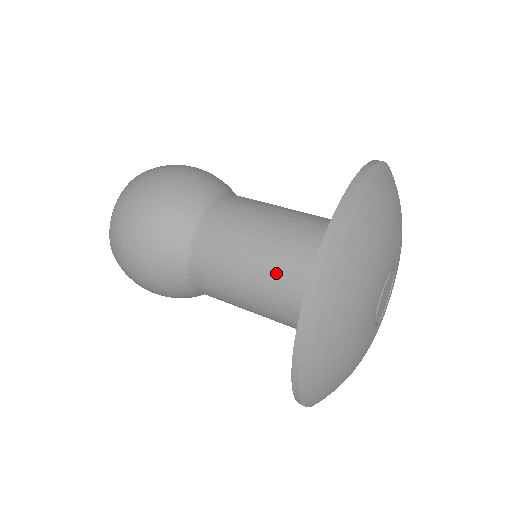
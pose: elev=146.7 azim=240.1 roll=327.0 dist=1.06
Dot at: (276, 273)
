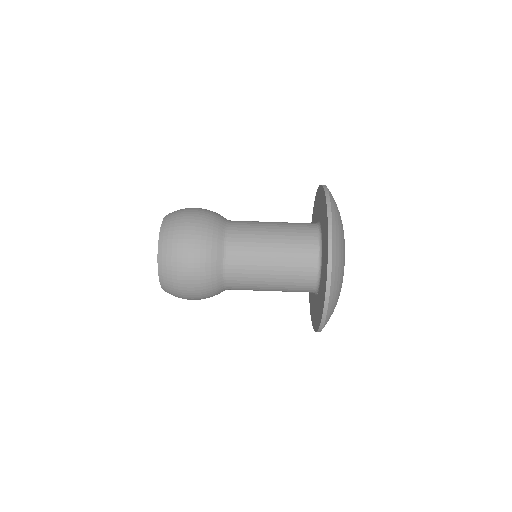
Dot at: (287, 273)
